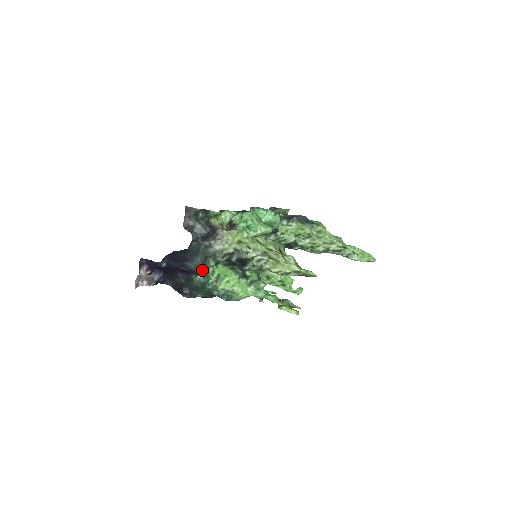
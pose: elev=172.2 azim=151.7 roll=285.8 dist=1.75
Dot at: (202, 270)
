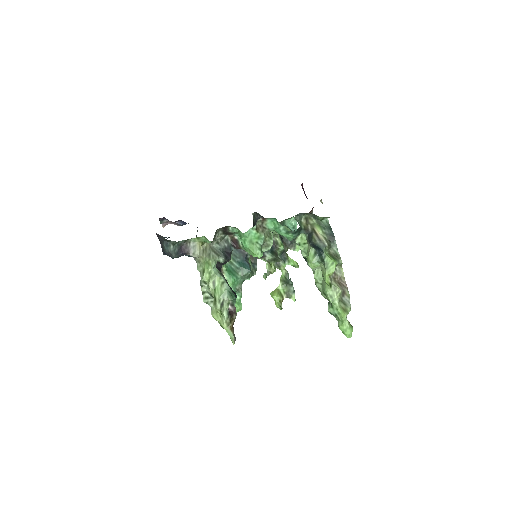
Dot at: occluded
